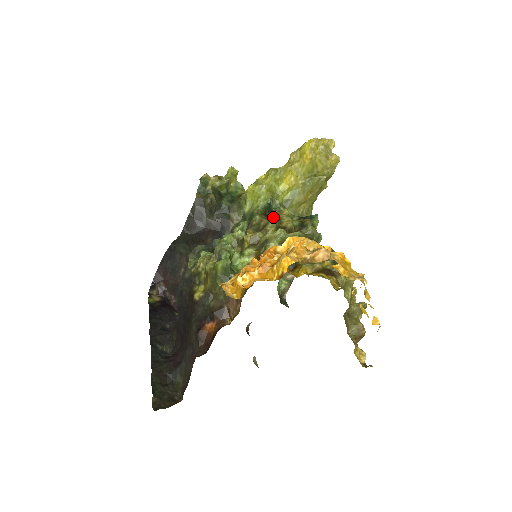
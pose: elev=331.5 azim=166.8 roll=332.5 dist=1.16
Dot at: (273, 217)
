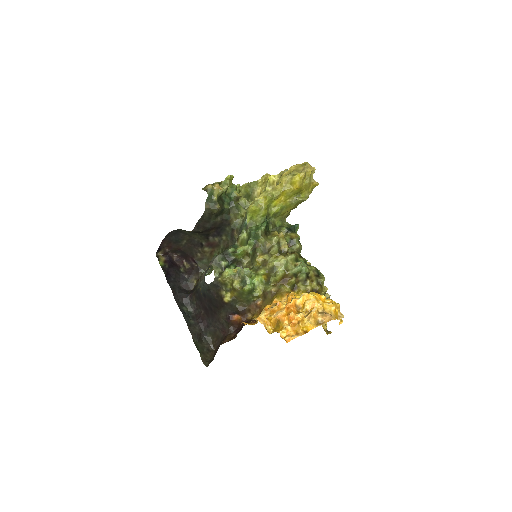
Dot at: (275, 242)
